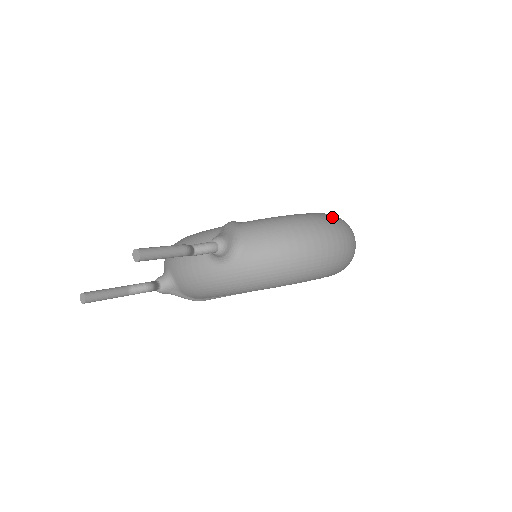
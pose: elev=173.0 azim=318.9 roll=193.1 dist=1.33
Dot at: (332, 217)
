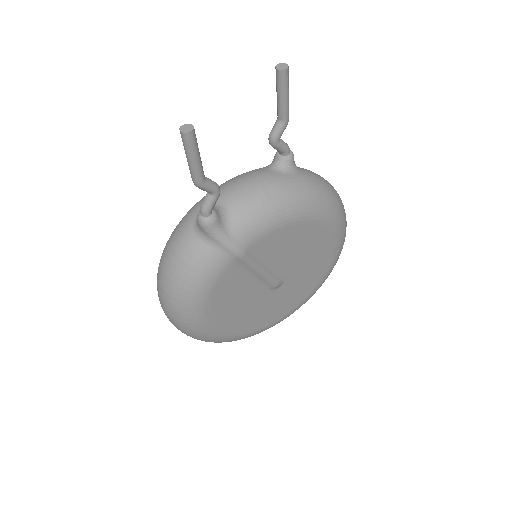
Dot at: occluded
